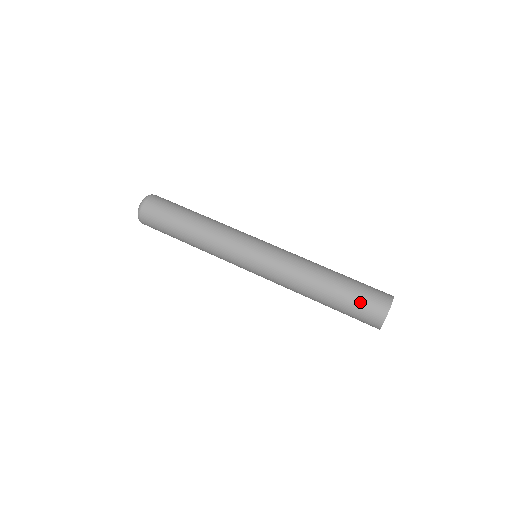
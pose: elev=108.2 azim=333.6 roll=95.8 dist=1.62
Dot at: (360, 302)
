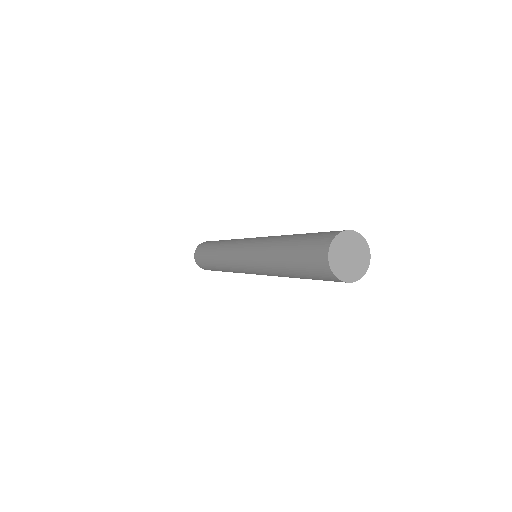
Dot at: (308, 269)
